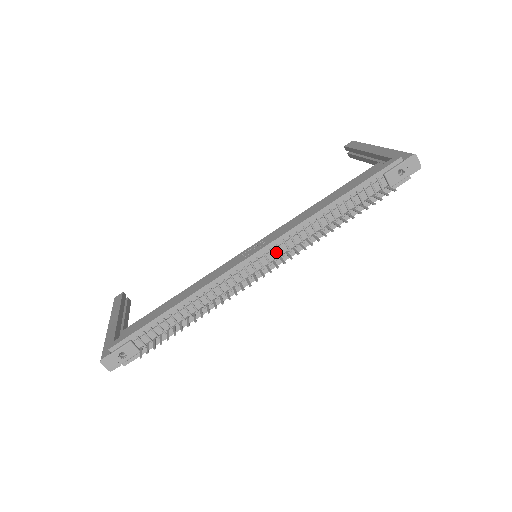
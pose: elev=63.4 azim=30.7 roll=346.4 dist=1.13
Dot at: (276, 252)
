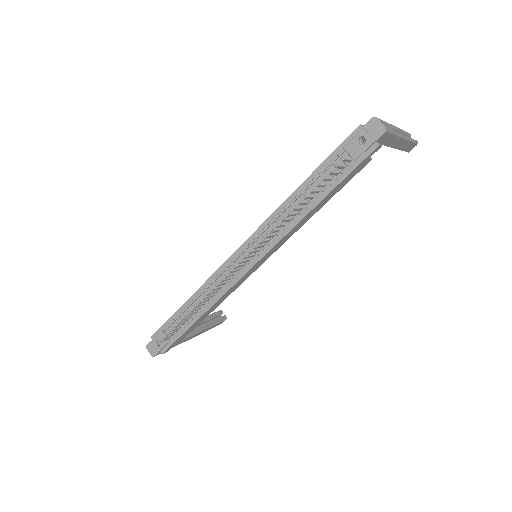
Dot at: (255, 246)
